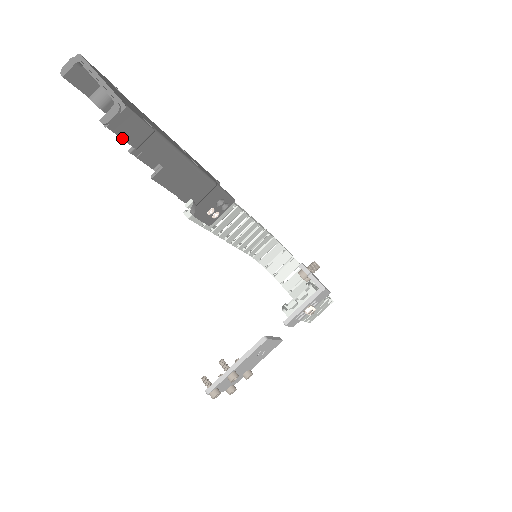
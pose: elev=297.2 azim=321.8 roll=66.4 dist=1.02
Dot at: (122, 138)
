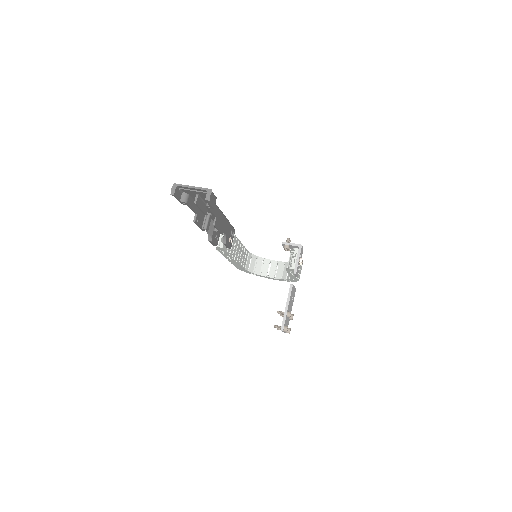
Dot at: (211, 205)
